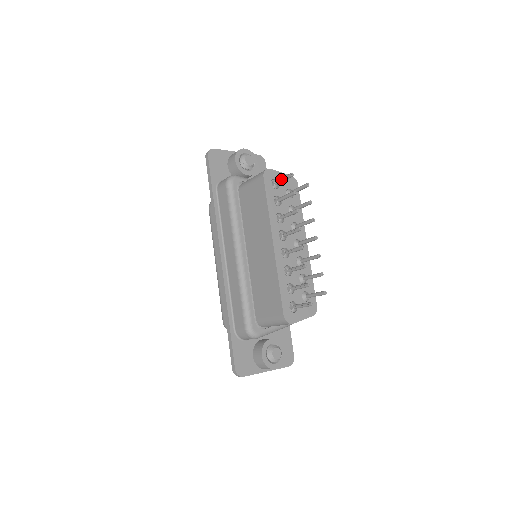
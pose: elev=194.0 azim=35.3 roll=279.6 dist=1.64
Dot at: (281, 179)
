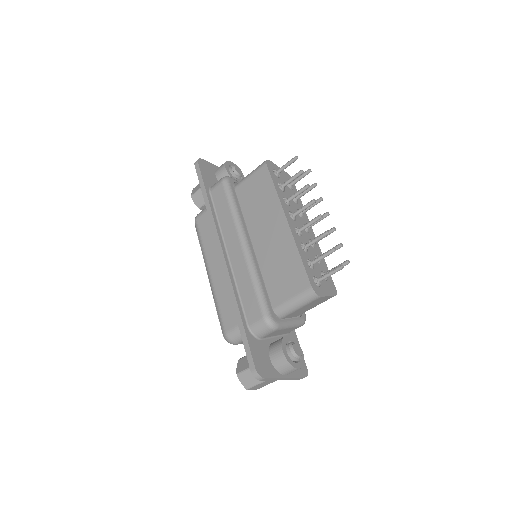
Dot at: (284, 165)
